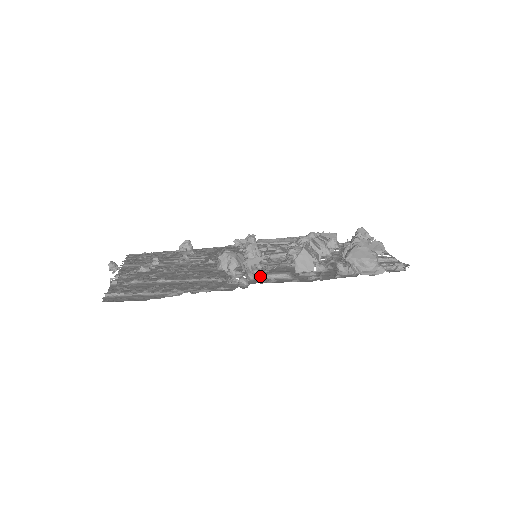
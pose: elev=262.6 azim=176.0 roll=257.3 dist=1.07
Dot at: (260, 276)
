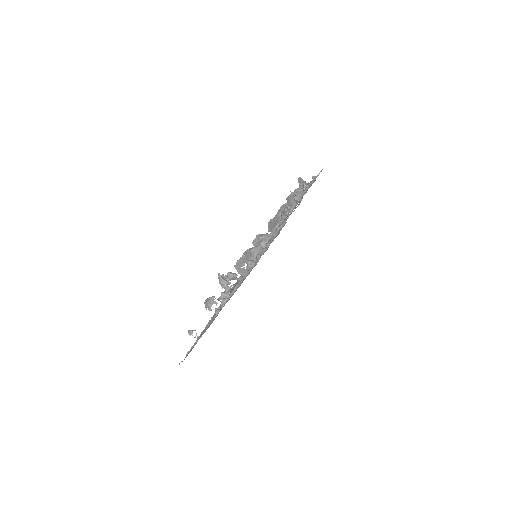
Dot at: occluded
